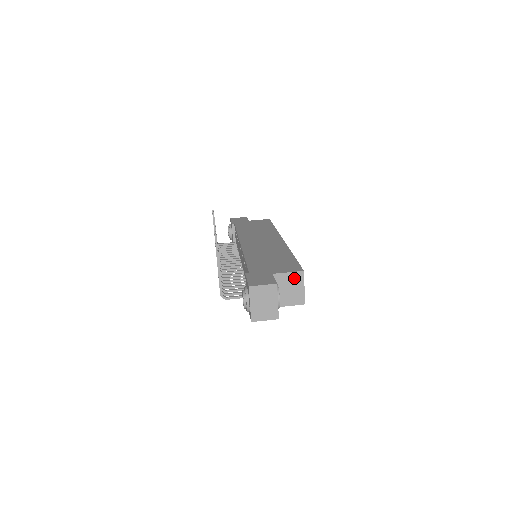
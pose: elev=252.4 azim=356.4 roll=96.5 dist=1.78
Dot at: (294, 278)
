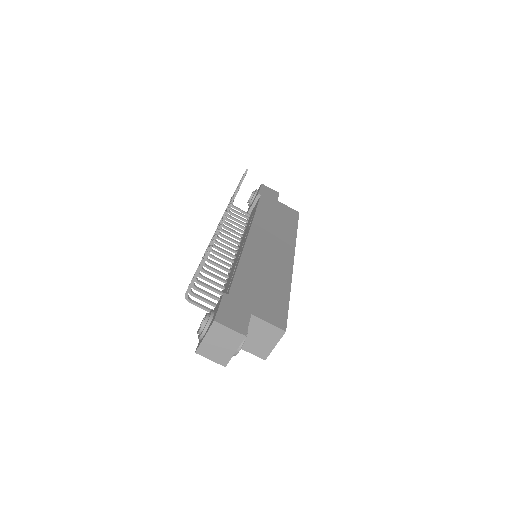
Dot at: (271, 331)
